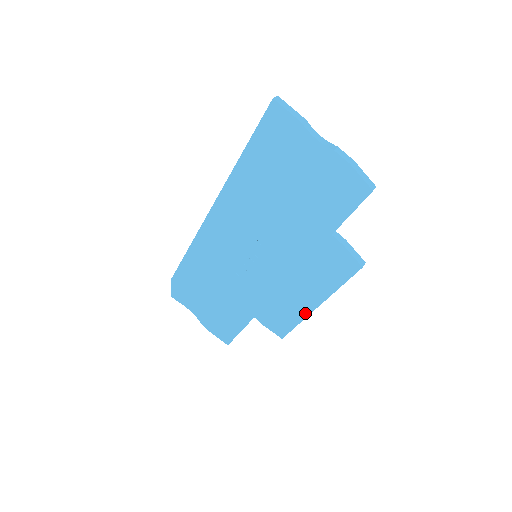
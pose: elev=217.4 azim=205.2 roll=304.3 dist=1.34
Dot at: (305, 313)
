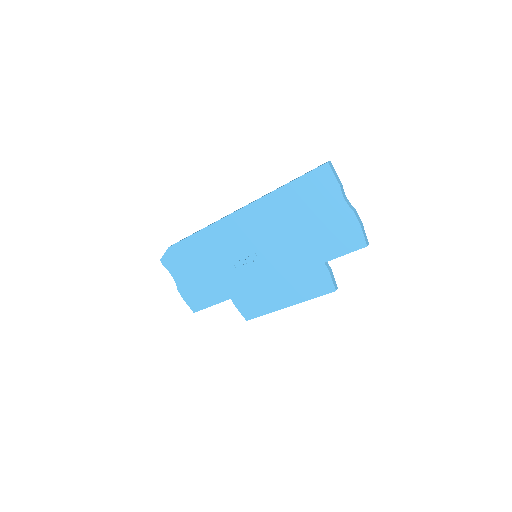
Dot at: (276, 308)
